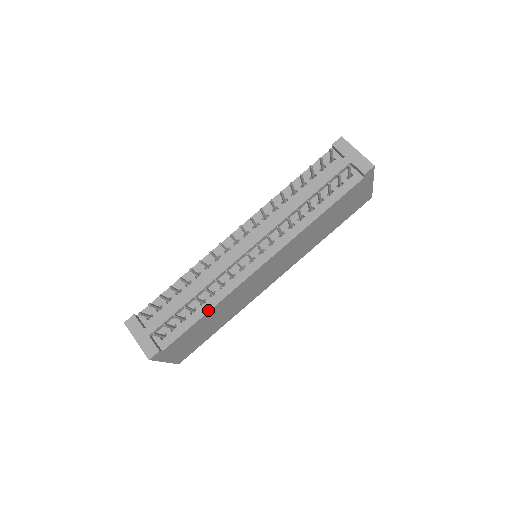
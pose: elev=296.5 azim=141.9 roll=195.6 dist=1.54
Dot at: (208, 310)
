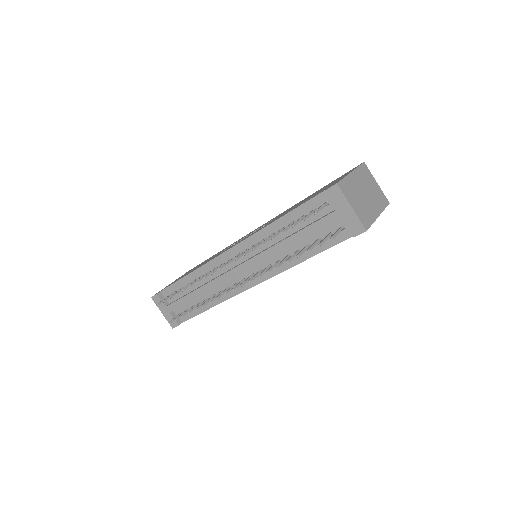
Dot at: (211, 307)
